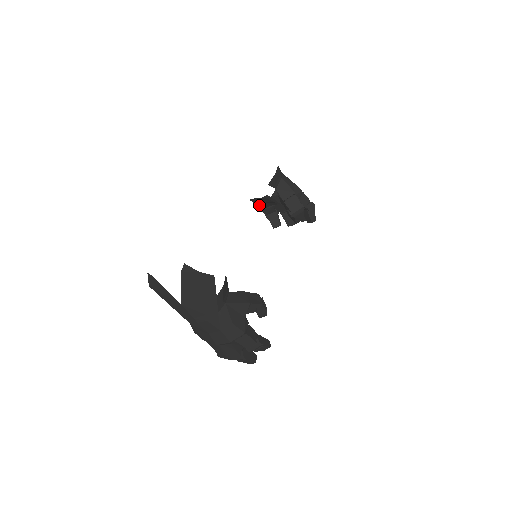
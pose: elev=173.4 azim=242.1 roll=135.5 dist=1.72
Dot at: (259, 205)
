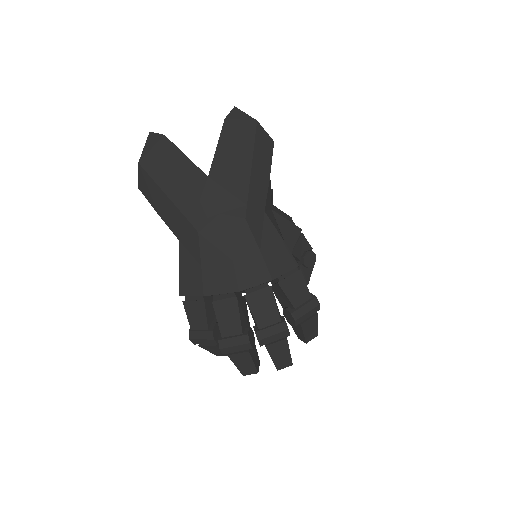
Dot at: occluded
